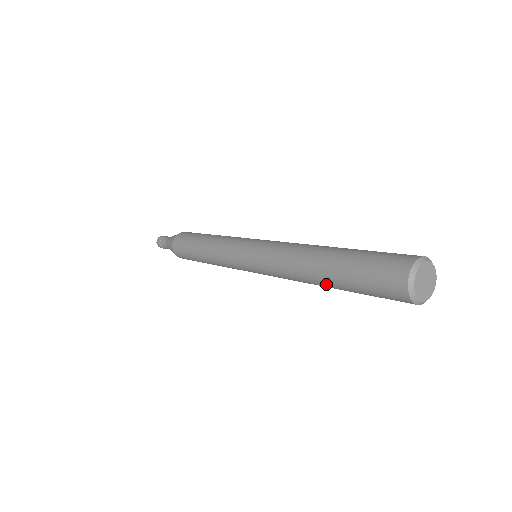
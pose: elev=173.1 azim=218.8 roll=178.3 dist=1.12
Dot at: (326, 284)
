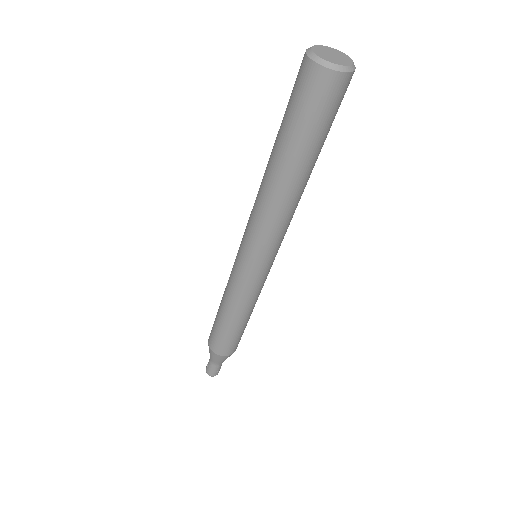
Dot at: (294, 173)
